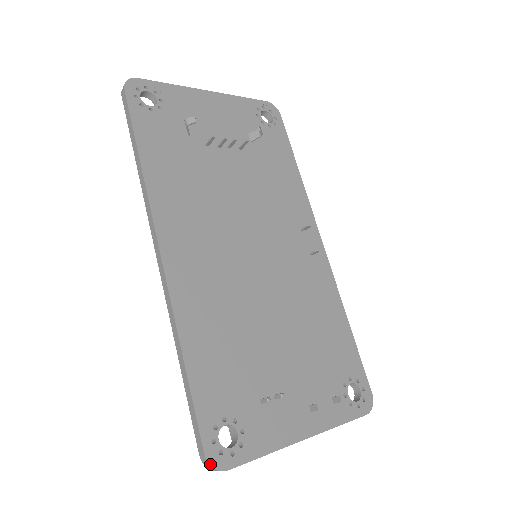
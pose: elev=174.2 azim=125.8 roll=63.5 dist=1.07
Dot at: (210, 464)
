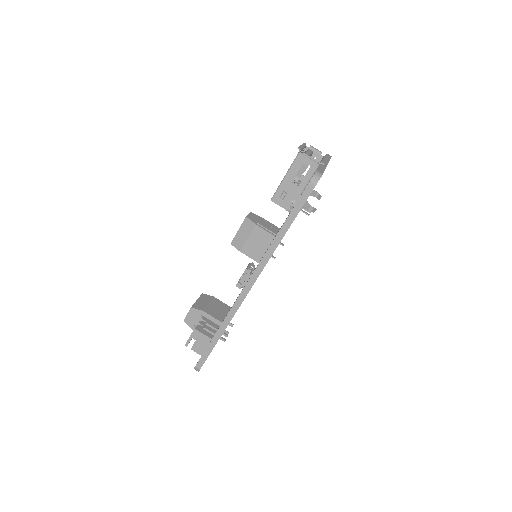
Dot at: occluded
